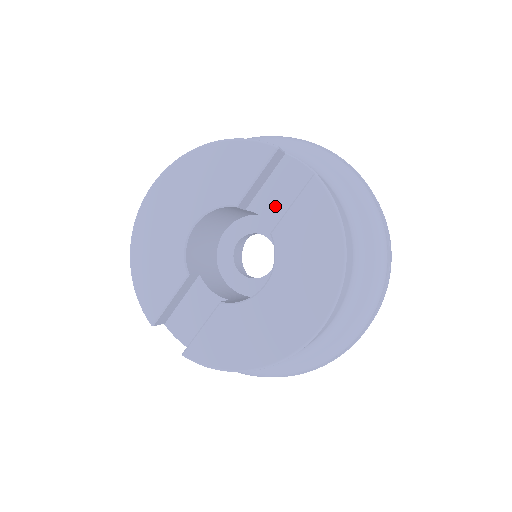
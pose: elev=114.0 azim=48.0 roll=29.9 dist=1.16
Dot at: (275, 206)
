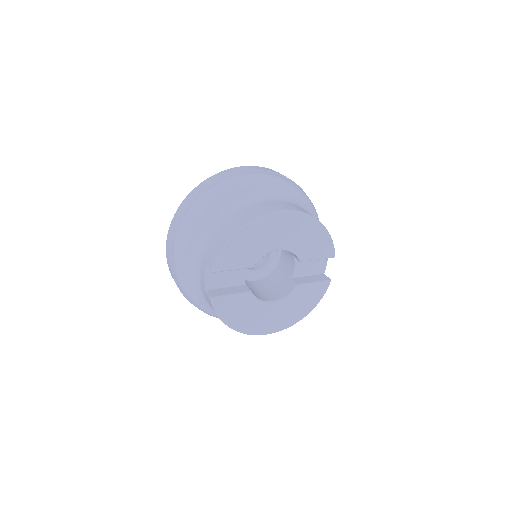
Dot at: (303, 267)
